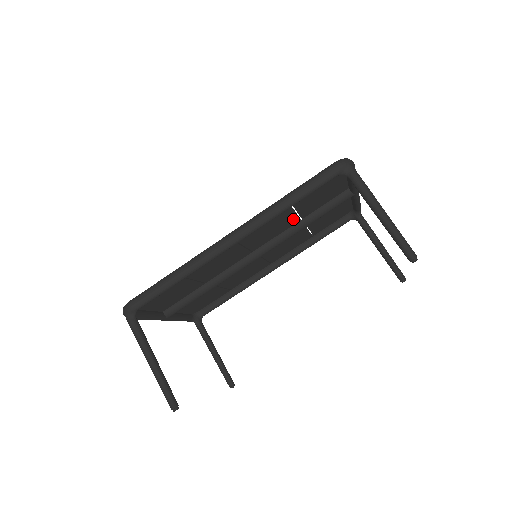
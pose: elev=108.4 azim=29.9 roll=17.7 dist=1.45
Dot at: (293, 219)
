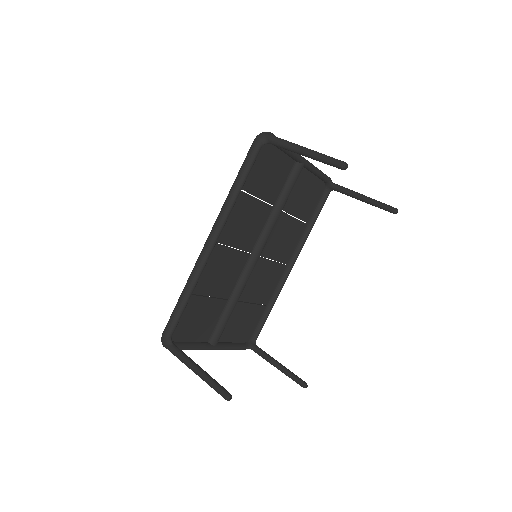
Dot at: (264, 208)
